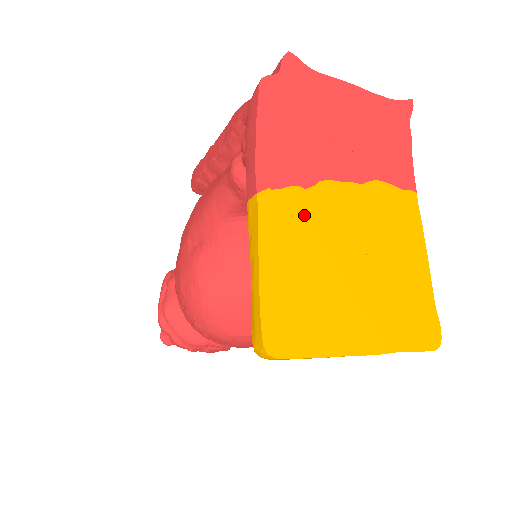
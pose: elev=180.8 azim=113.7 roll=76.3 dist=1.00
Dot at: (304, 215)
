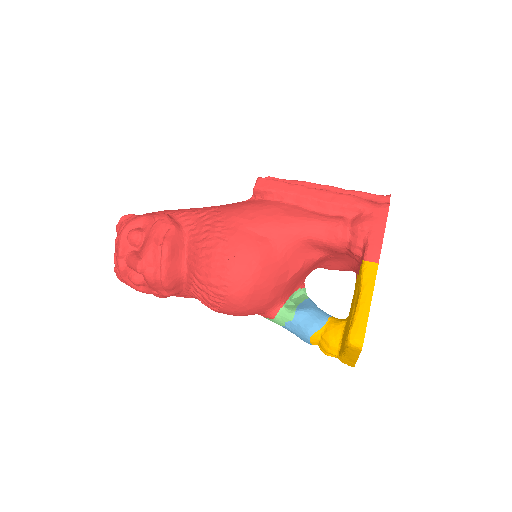
Dot at: occluded
